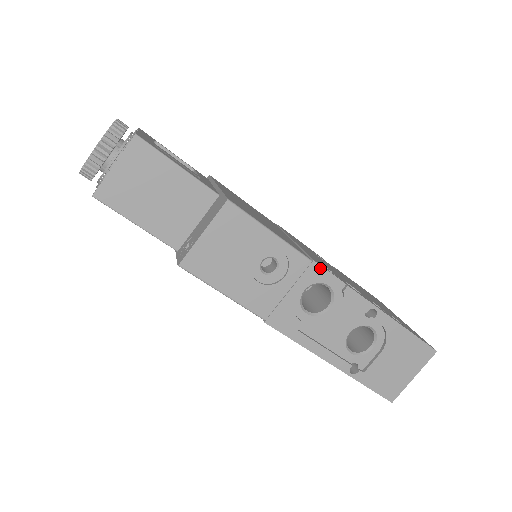
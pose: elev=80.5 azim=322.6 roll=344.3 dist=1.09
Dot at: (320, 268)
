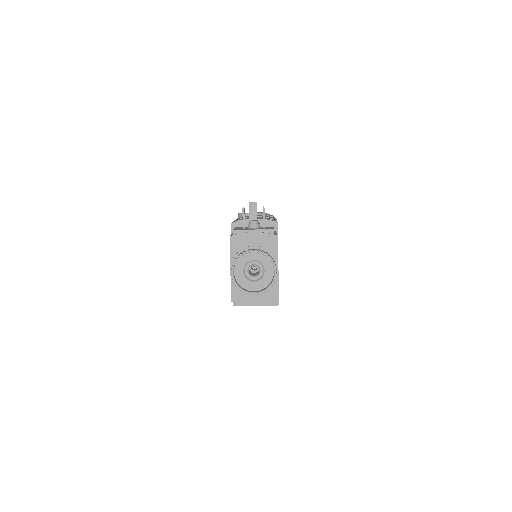
Dot at: occluded
